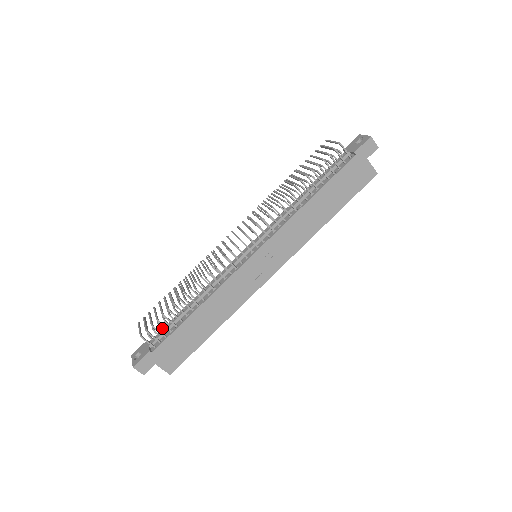
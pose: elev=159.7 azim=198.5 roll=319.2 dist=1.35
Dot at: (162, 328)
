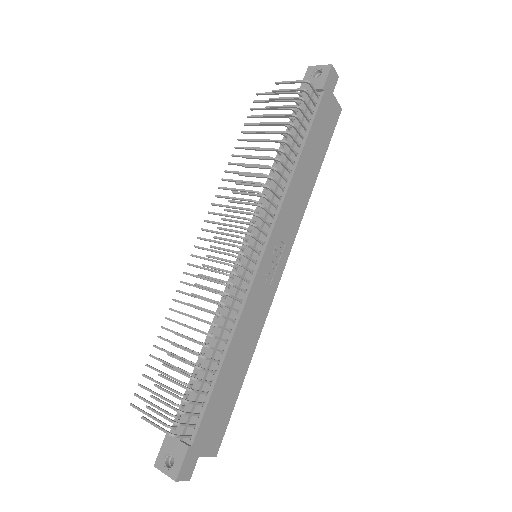
Dot at: (182, 406)
